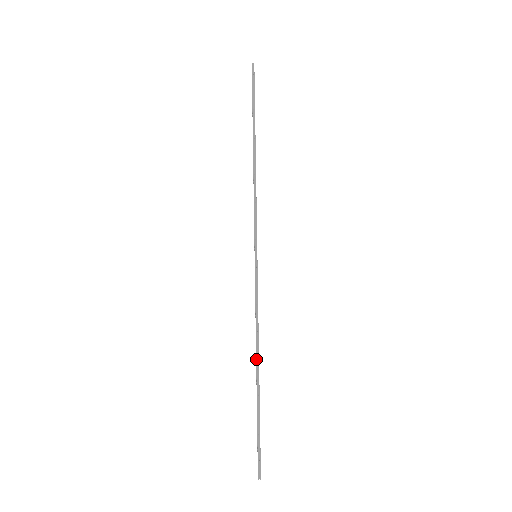
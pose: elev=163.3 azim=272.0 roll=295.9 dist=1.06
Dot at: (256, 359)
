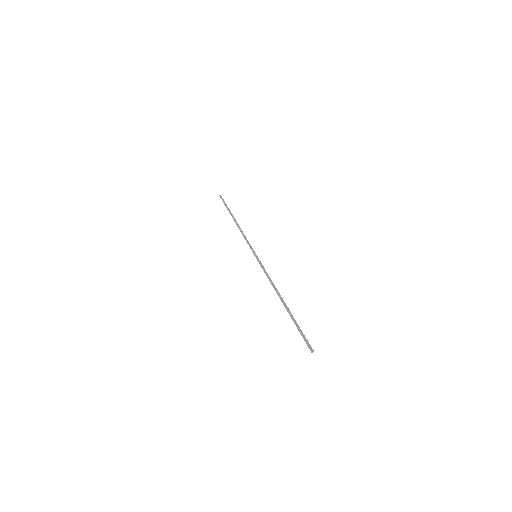
Dot at: (280, 295)
